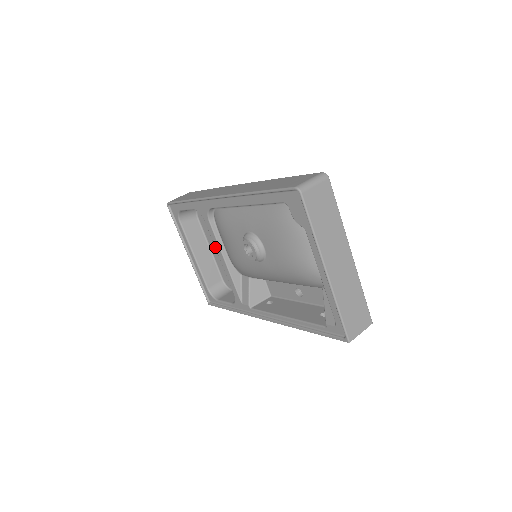
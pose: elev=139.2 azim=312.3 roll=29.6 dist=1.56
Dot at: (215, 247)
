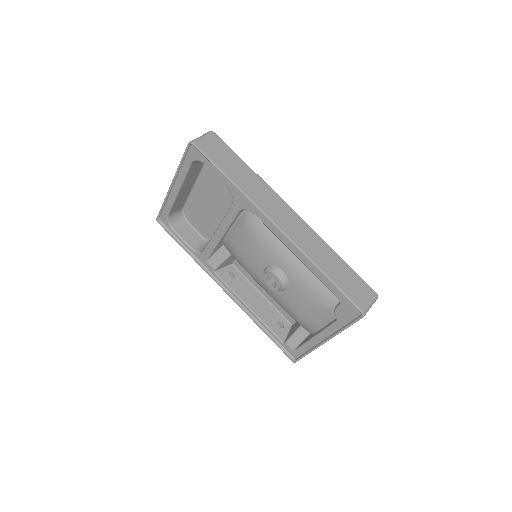
Dot at: (222, 223)
